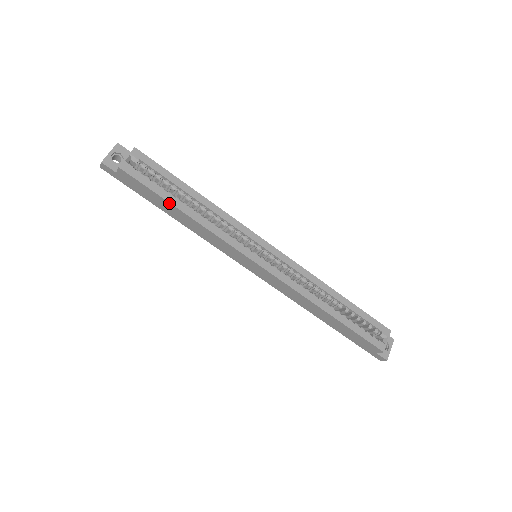
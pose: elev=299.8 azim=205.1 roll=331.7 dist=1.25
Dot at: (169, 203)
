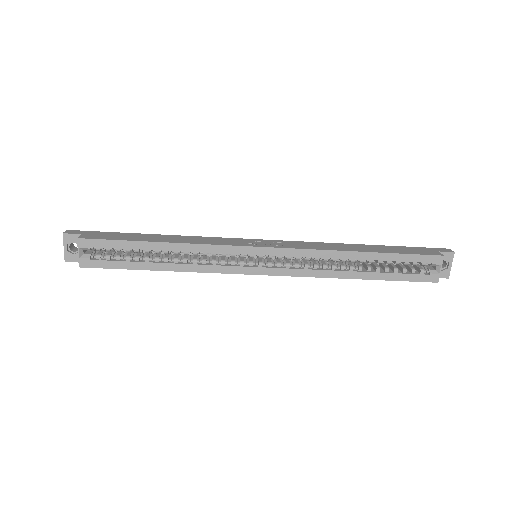
Dot at: (142, 269)
